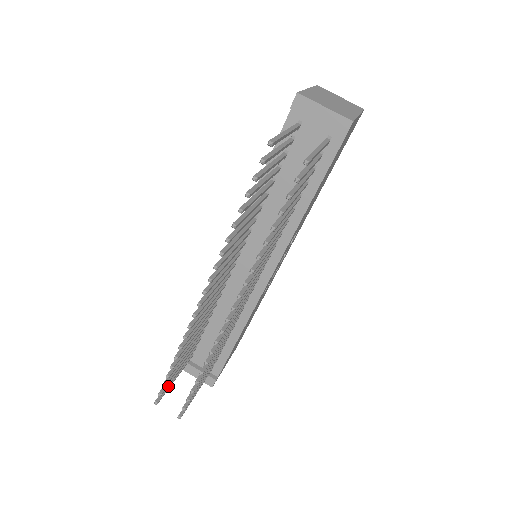
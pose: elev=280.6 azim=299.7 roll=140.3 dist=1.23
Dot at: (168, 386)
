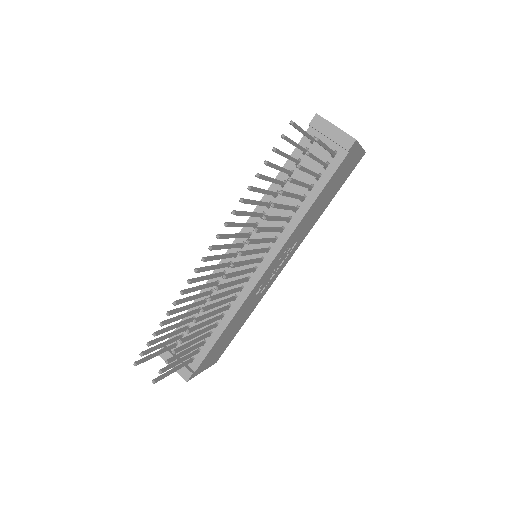
Dot at: (149, 356)
